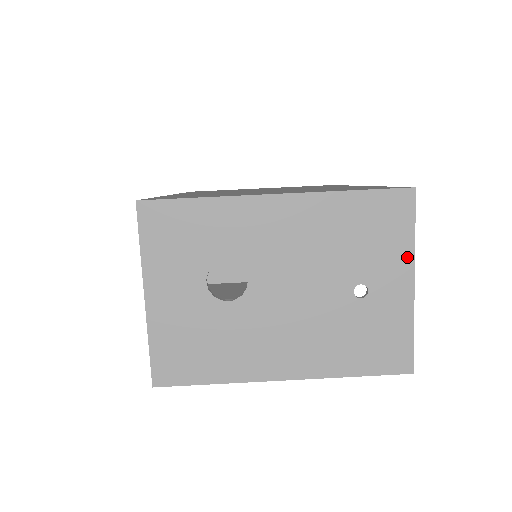
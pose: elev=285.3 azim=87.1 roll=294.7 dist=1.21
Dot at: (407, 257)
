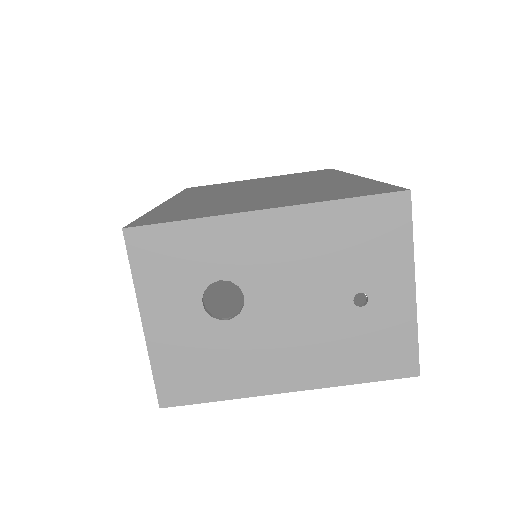
Dot at: (406, 262)
